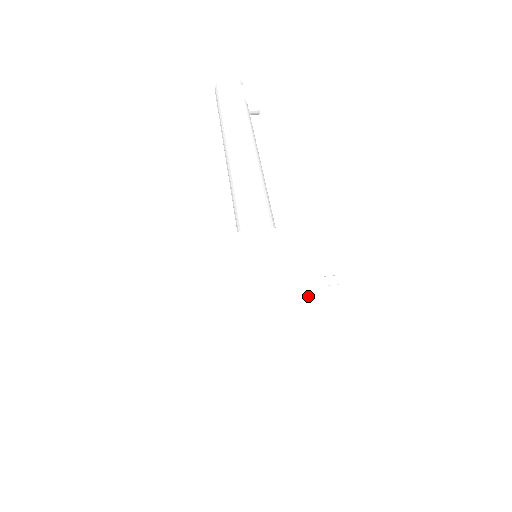
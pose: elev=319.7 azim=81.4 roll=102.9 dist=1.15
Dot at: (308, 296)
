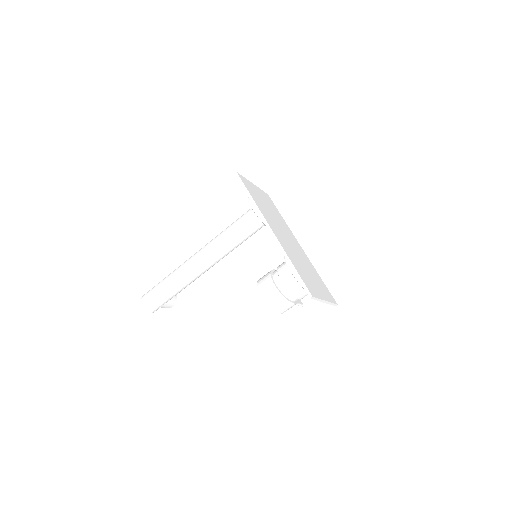
Dot at: (293, 237)
